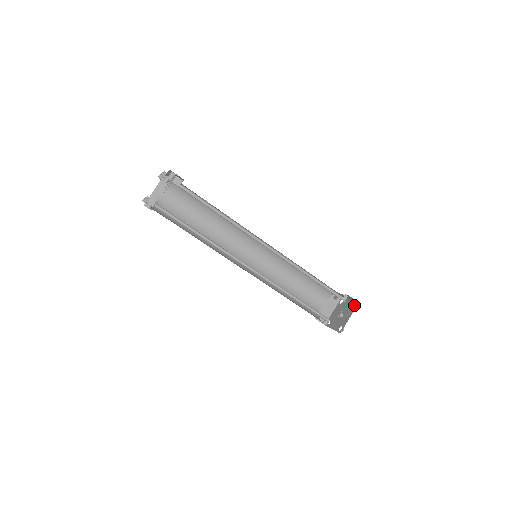
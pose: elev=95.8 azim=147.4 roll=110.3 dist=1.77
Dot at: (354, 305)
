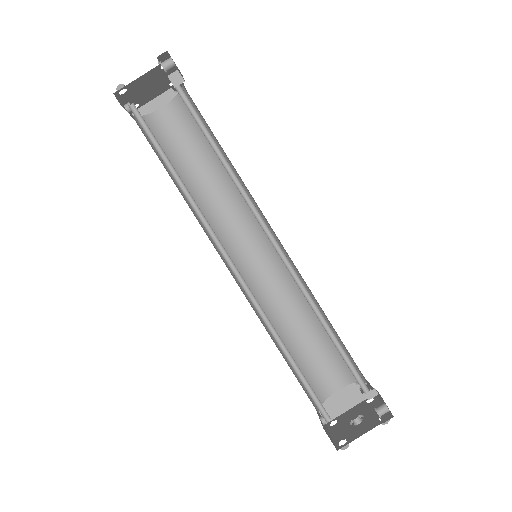
Dot at: (383, 415)
